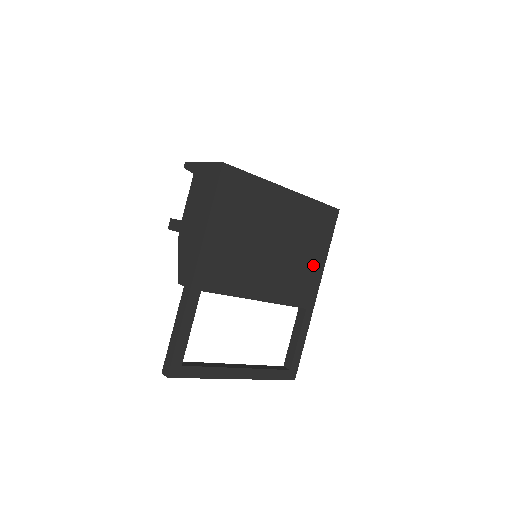
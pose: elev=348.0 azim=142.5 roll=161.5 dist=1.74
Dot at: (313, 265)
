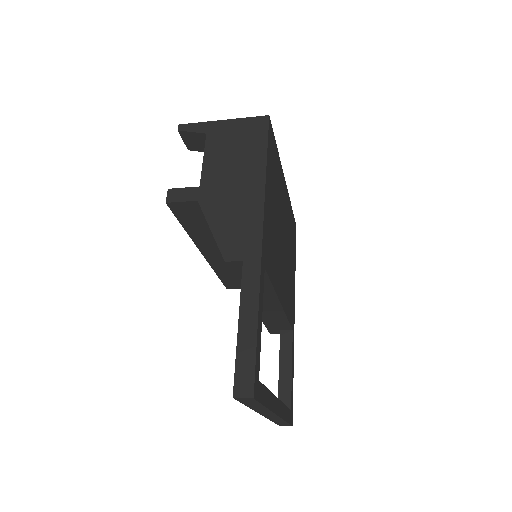
Dot at: (292, 278)
